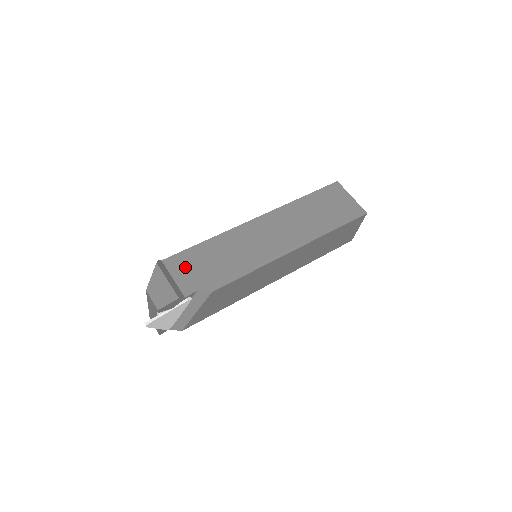
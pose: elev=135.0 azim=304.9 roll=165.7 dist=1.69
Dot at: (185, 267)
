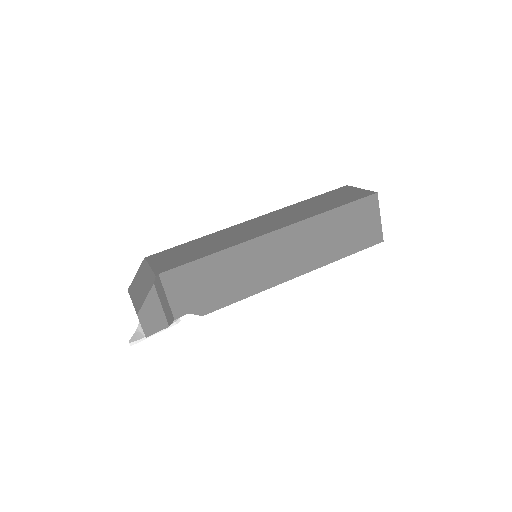
Dot at: (182, 285)
